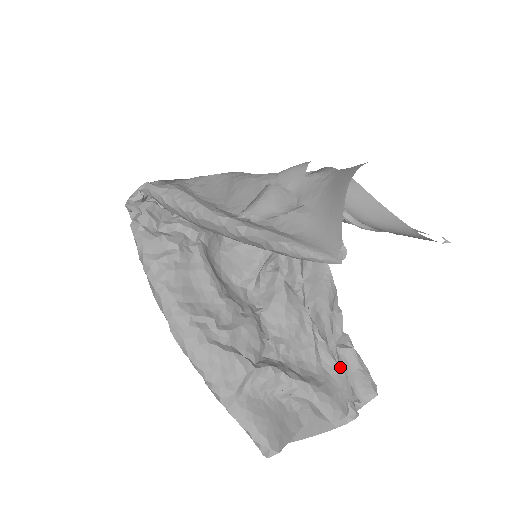
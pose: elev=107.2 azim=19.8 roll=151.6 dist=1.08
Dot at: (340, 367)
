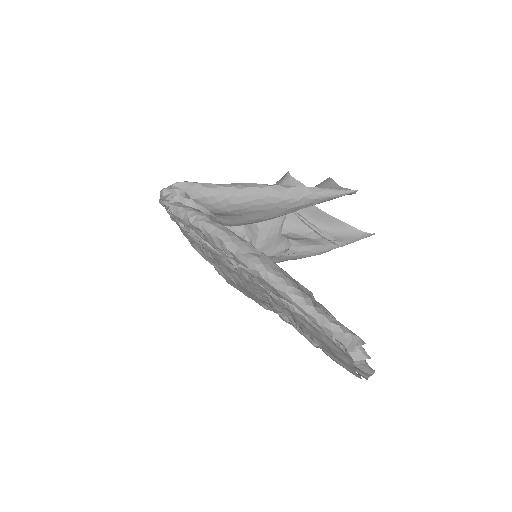
Dot at: occluded
